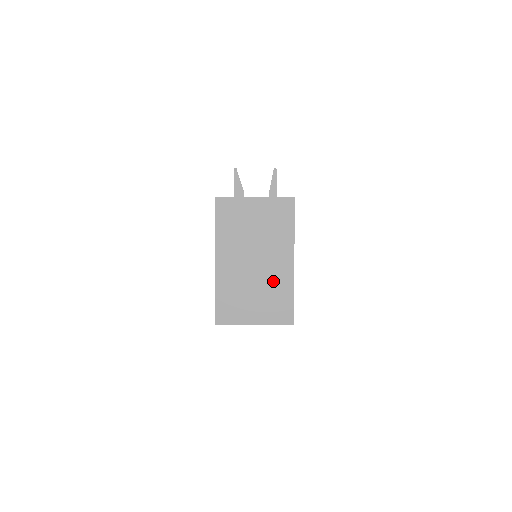
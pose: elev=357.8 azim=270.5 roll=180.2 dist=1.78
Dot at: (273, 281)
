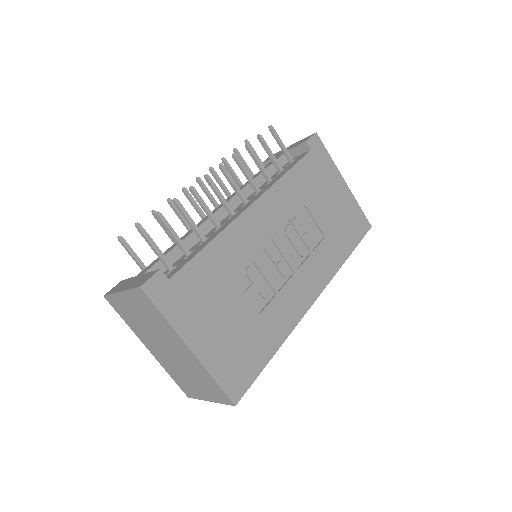
Dot at: (191, 367)
